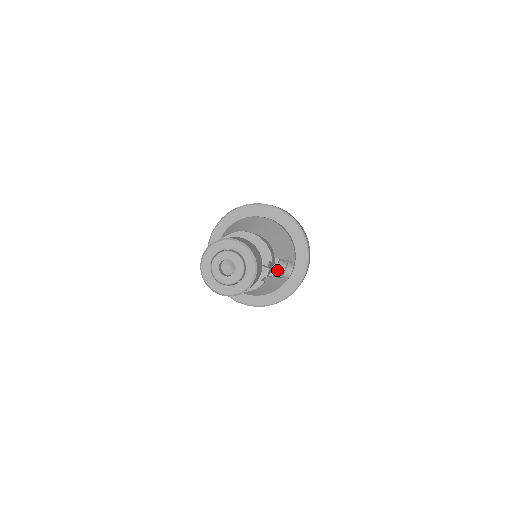
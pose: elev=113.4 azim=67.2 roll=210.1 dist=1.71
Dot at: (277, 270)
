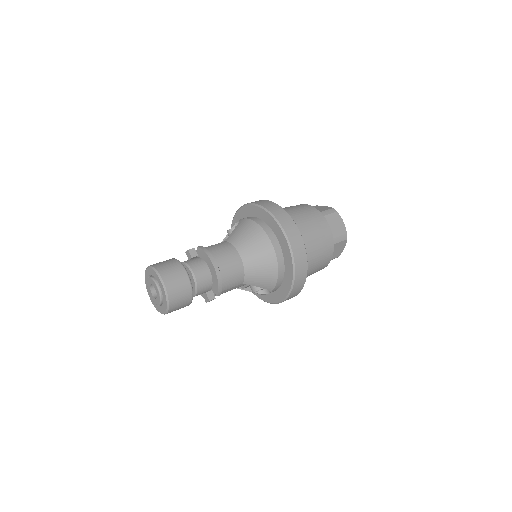
Dot at: (250, 287)
